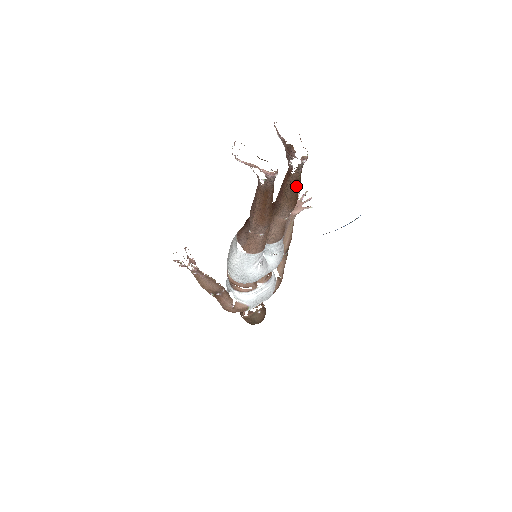
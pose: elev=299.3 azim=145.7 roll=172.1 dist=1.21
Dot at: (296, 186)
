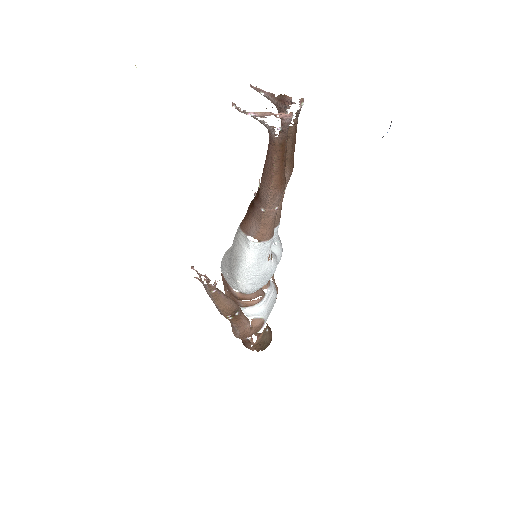
Dot at: (294, 141)
